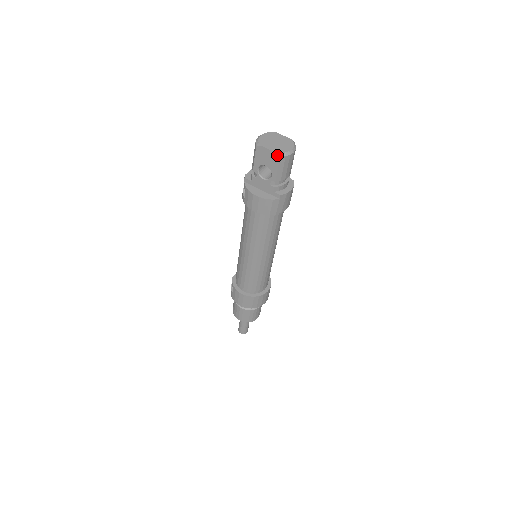
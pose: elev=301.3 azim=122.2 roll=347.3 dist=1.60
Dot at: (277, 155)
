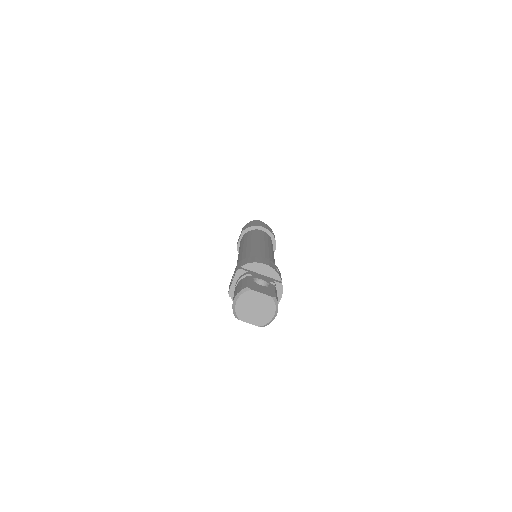
Dot at: (260, 326)
